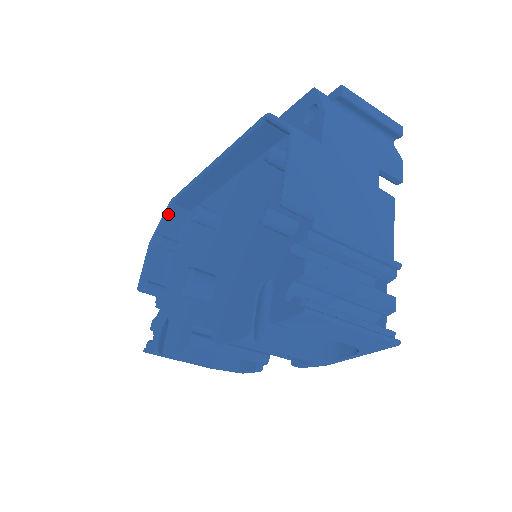
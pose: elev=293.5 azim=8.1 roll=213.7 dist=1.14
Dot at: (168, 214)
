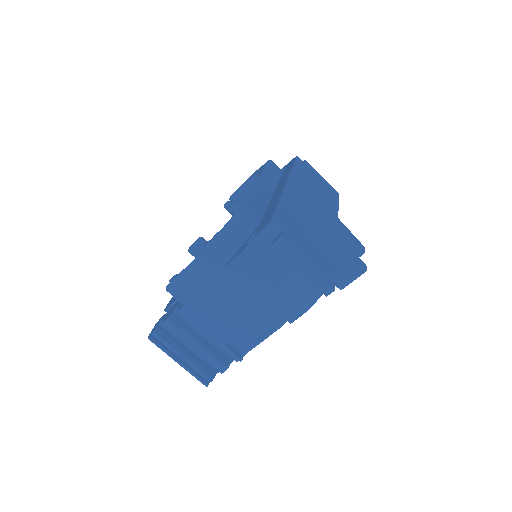
Dot at: occluded
